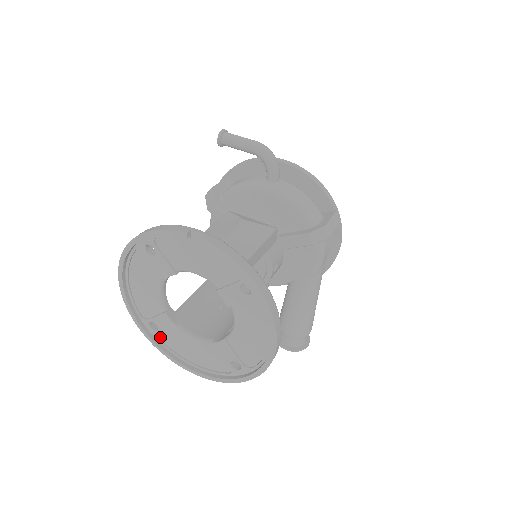
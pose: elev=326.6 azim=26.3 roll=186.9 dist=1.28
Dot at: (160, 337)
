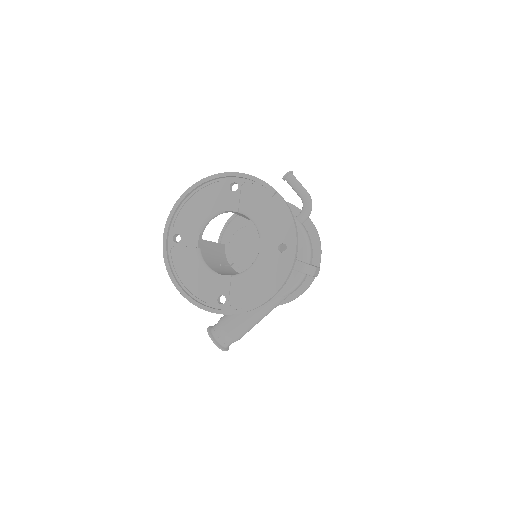
Dot at: (172, 249)
